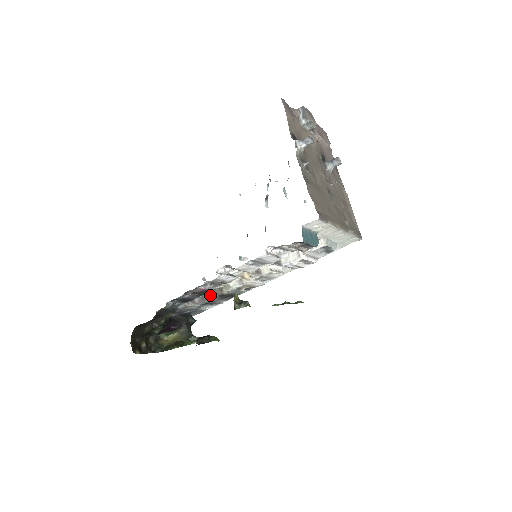
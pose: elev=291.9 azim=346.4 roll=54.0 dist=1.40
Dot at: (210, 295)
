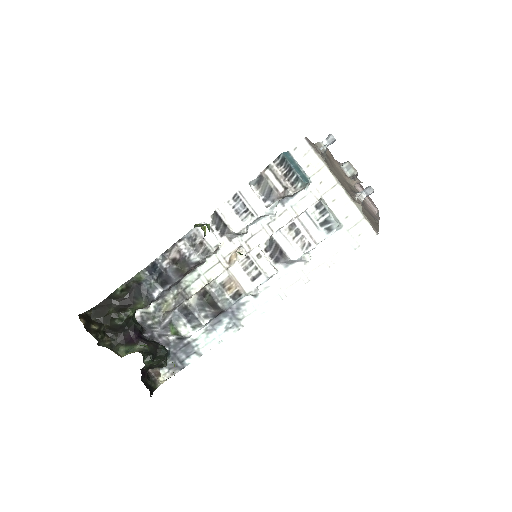
Dot at: (192, 296)
